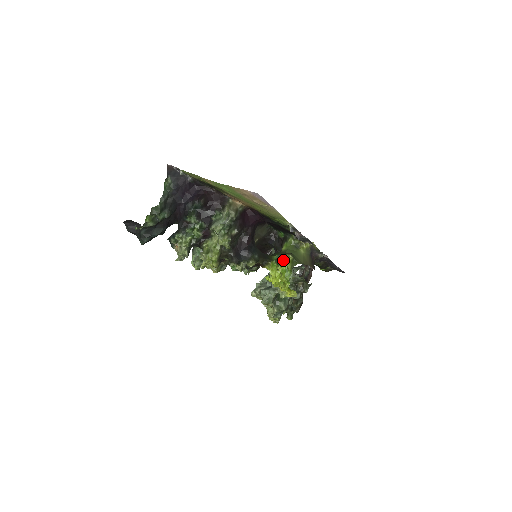
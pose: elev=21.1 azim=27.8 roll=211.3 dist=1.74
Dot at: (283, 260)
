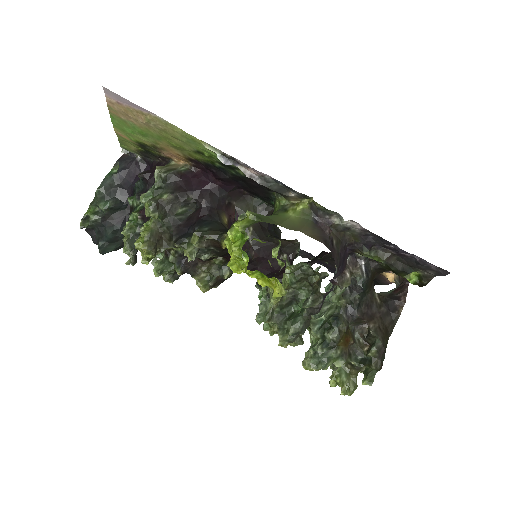
Dot at: (236, 221)
